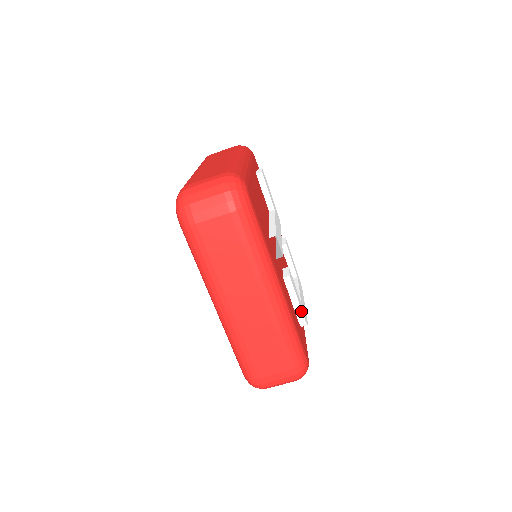
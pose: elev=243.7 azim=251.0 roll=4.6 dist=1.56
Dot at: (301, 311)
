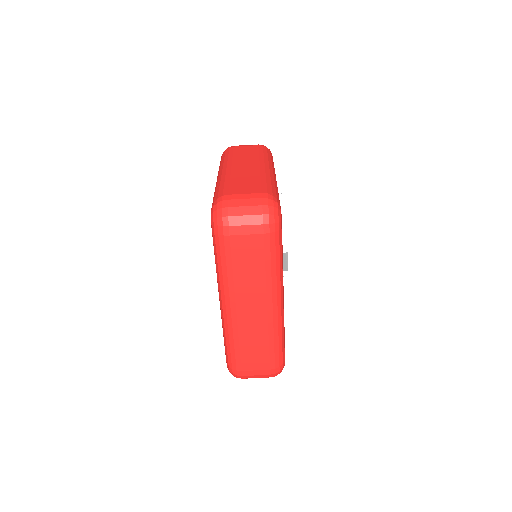
Dot at: (288, 318)
